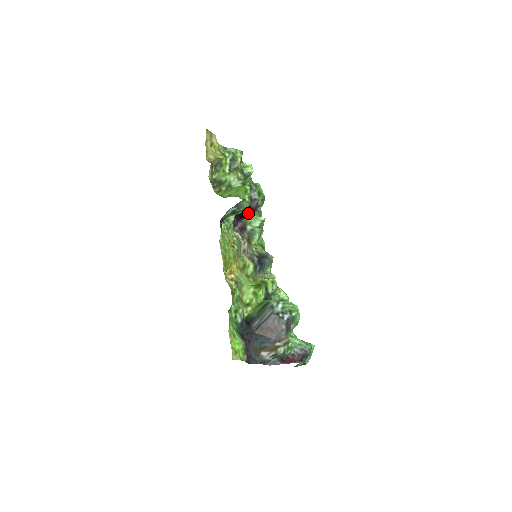
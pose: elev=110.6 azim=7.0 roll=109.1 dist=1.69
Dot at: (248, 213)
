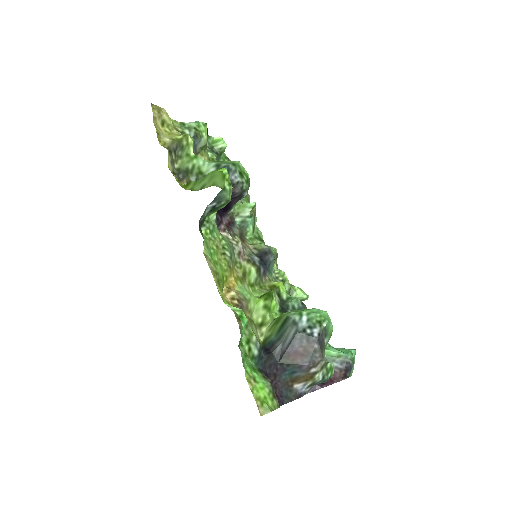
Dot at: (233, 203)
